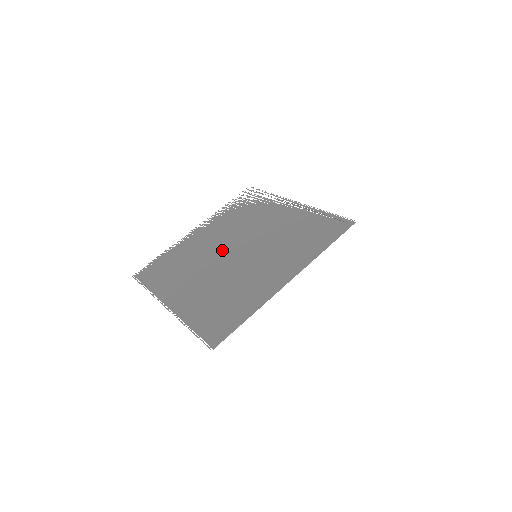
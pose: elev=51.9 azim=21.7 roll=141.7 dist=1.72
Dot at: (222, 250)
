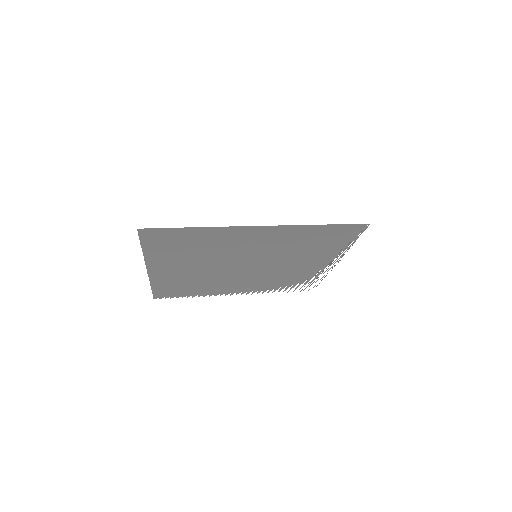
Dot at: (235, 272)
